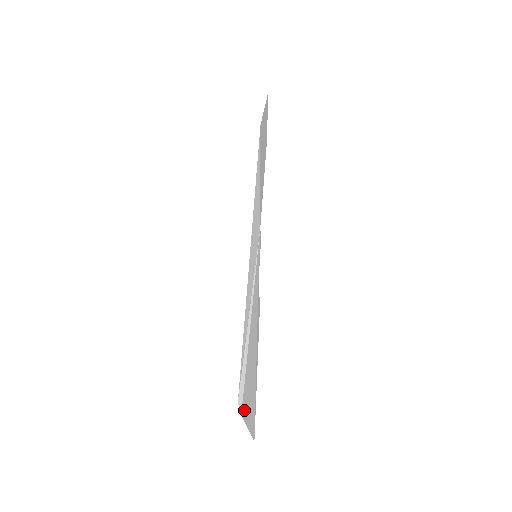
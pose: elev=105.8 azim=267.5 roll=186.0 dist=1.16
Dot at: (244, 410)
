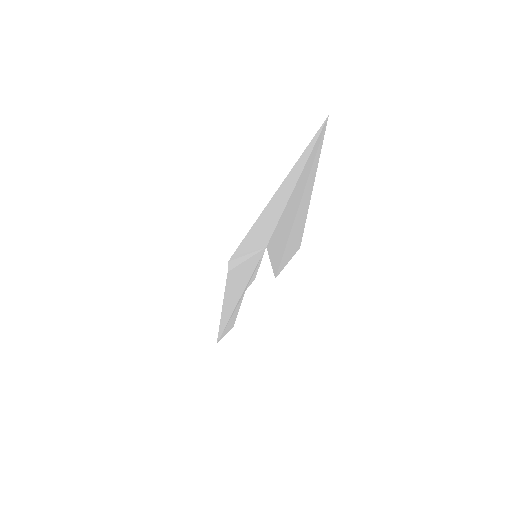
Dot at: (226, 286)
